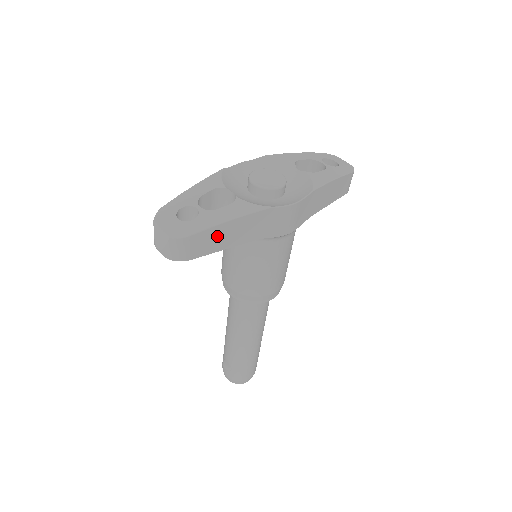
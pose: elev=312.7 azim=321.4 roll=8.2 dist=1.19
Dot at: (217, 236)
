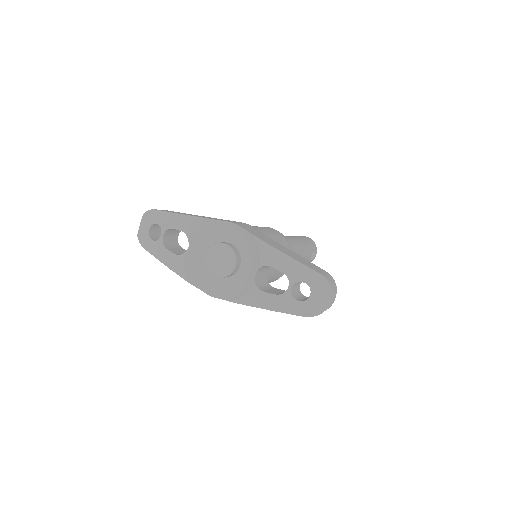
Dot at: occluded
